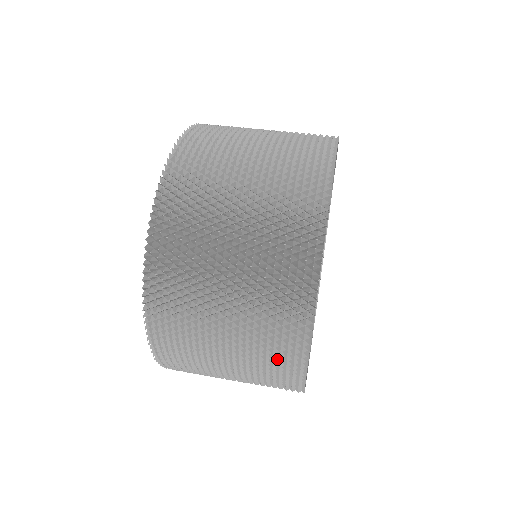
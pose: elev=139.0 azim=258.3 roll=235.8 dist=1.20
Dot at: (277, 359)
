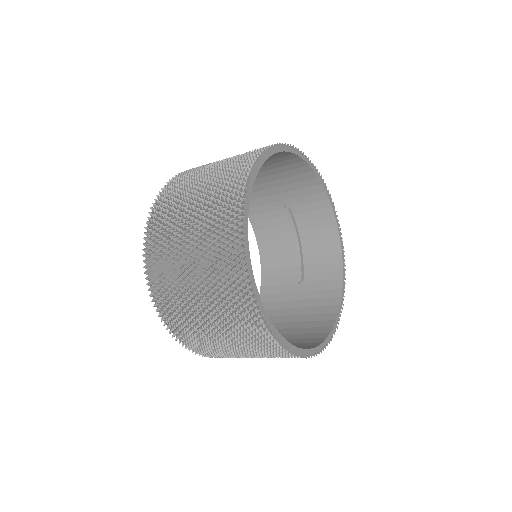
Dot at: (244, 159)
